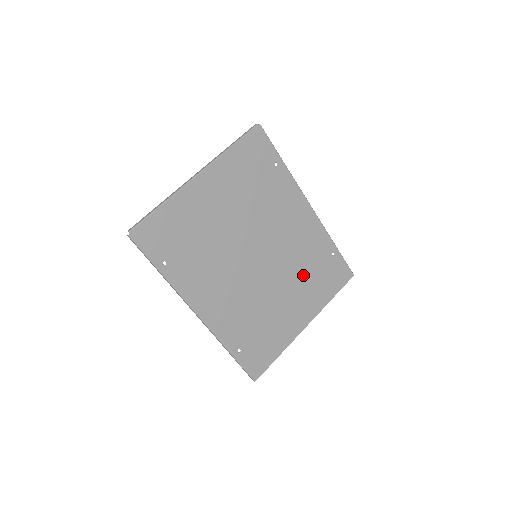
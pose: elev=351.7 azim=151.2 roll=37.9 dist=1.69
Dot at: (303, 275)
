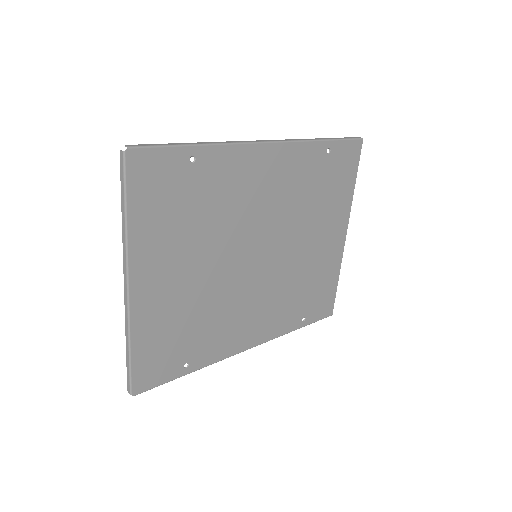
Dot at: (313, 208)
